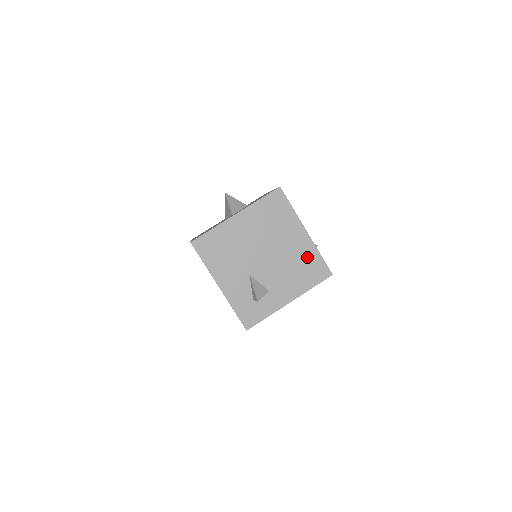
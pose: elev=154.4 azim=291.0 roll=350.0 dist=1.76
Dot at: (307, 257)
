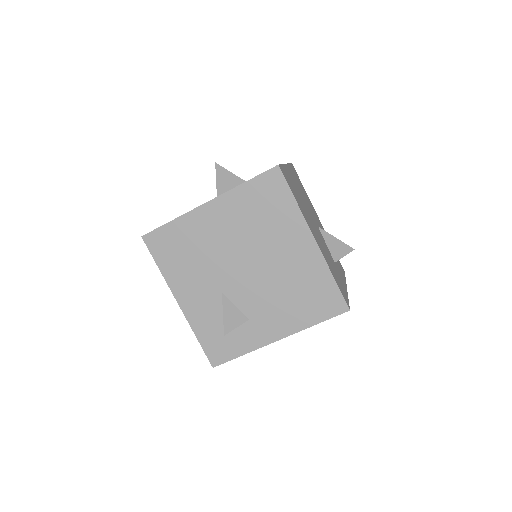
Dot at: (311, 278)
